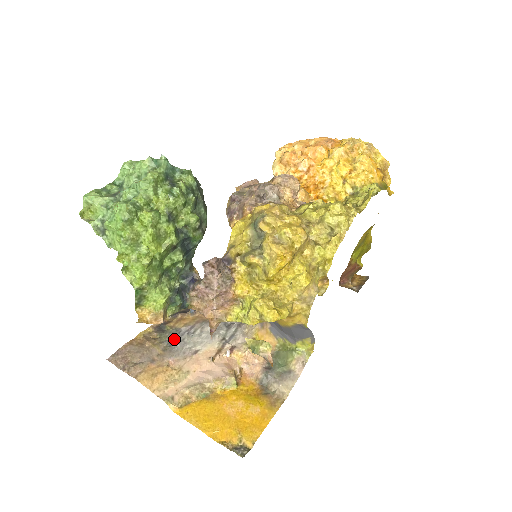
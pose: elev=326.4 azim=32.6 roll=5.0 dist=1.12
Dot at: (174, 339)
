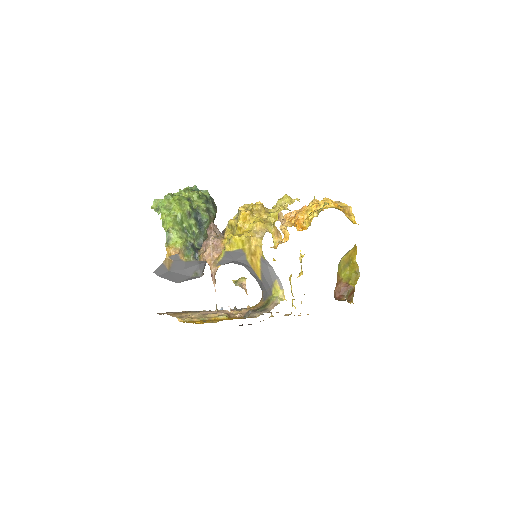
Dot at: occluded
